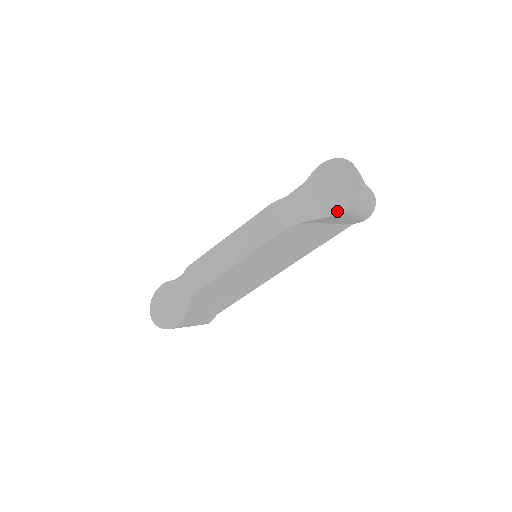
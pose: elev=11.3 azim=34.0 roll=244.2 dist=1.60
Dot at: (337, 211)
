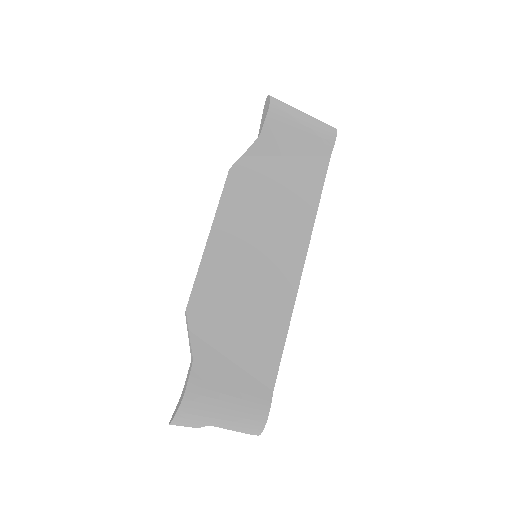
Dot at: (264, 121)
